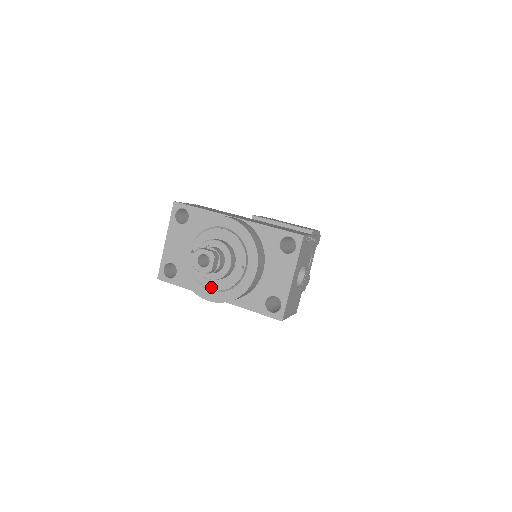
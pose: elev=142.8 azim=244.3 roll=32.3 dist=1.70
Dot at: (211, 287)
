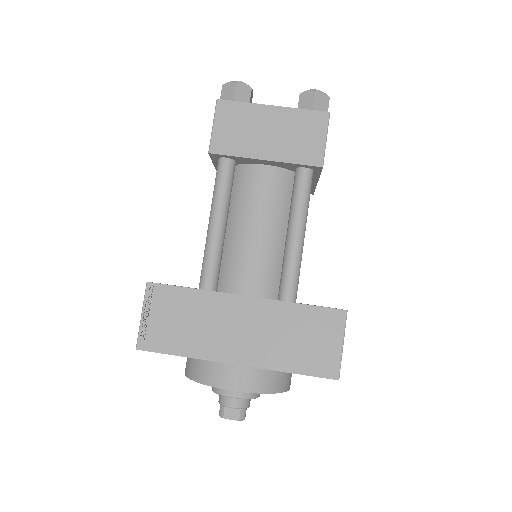
Dot at: occluded
